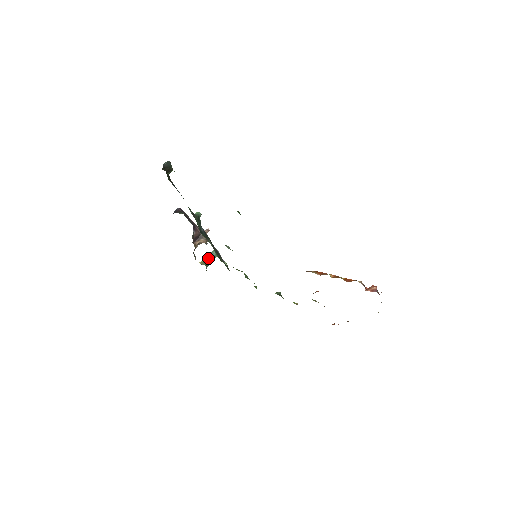
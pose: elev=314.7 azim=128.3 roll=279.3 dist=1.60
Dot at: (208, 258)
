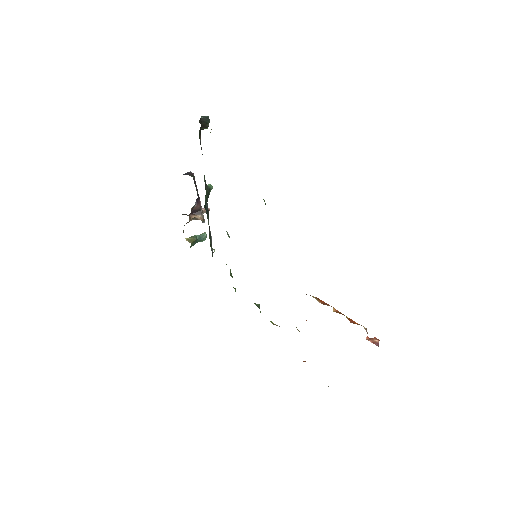
Dot at: (196, 238)
